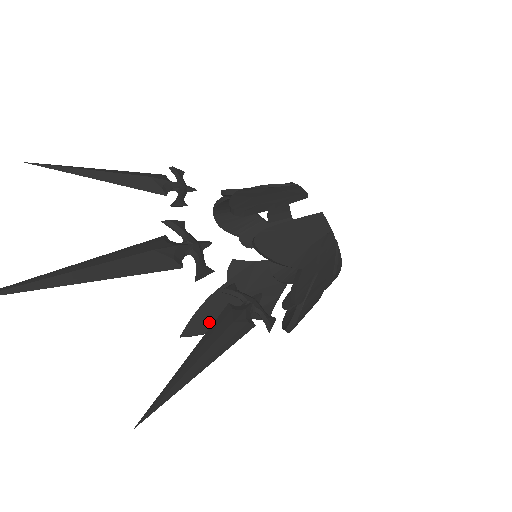
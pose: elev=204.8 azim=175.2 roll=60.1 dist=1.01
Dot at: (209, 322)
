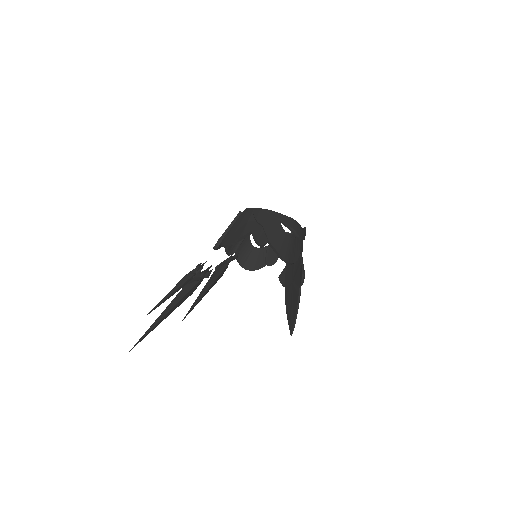
Dot at: (293, 312)
